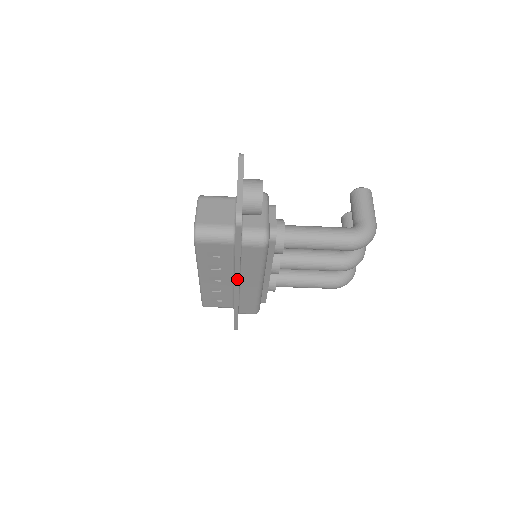
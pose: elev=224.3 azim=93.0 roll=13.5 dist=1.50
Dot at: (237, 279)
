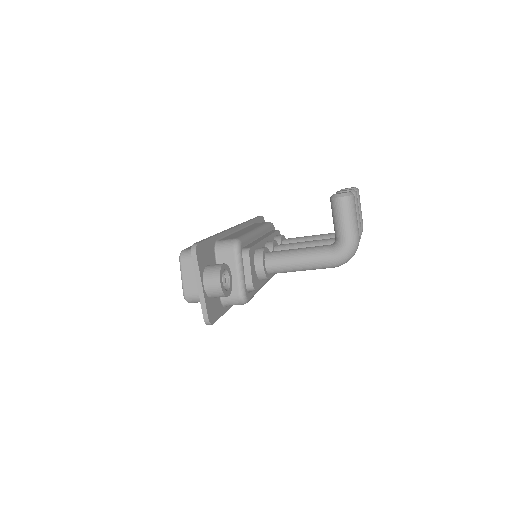
Dot at: occluded
